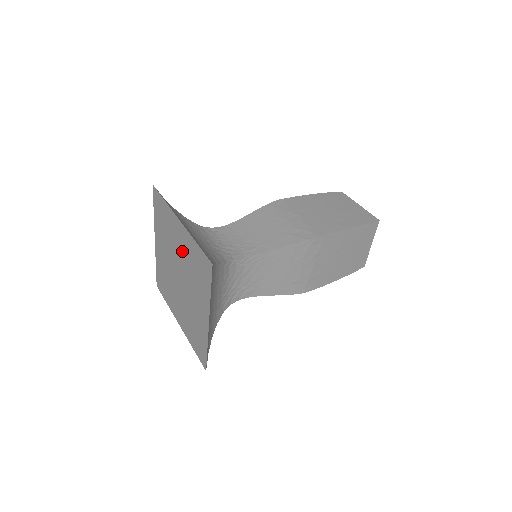
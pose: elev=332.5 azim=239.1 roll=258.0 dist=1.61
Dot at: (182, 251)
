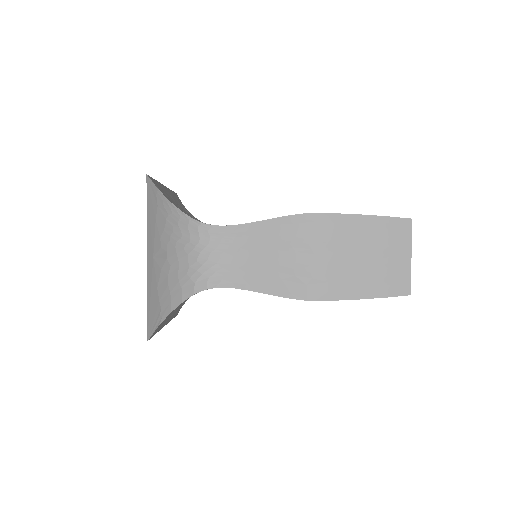
Dot at: occluded
